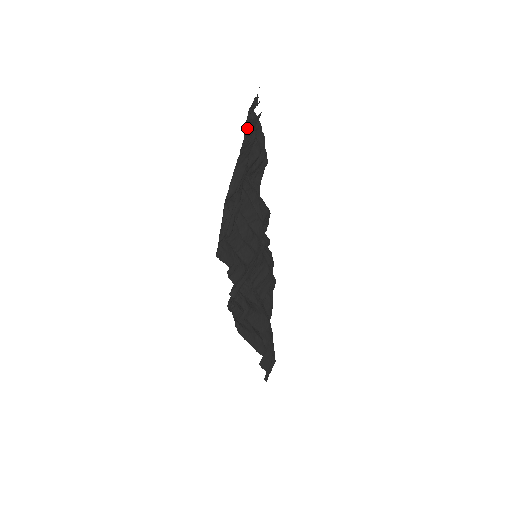
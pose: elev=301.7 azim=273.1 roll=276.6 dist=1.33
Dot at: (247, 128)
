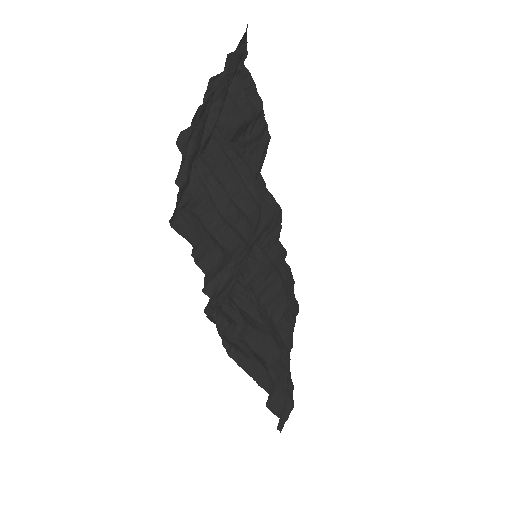
Dot at: occluded
